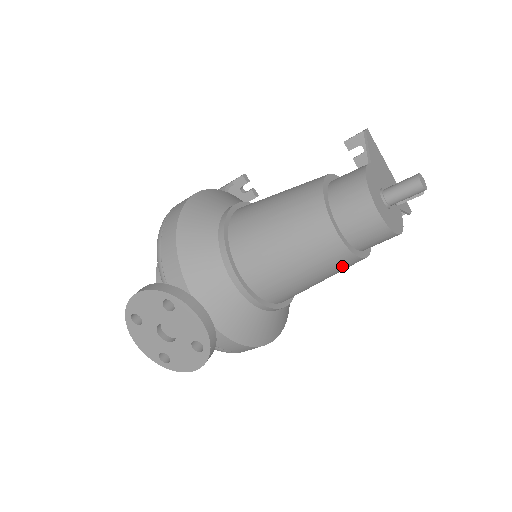
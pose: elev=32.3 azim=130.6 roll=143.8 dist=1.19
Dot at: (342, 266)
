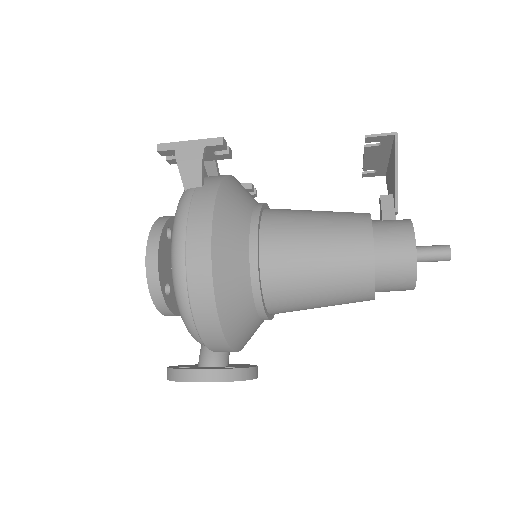
Dot at: occluded
